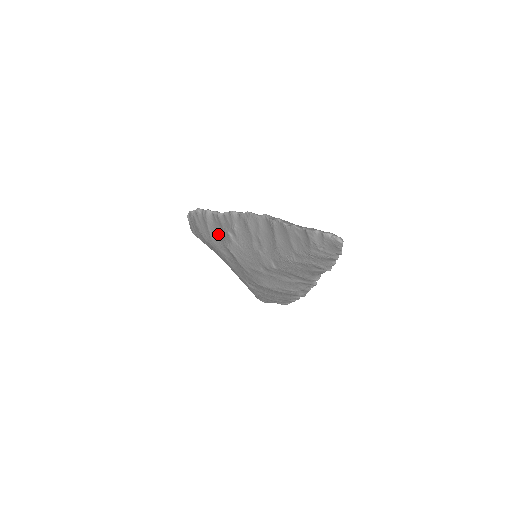
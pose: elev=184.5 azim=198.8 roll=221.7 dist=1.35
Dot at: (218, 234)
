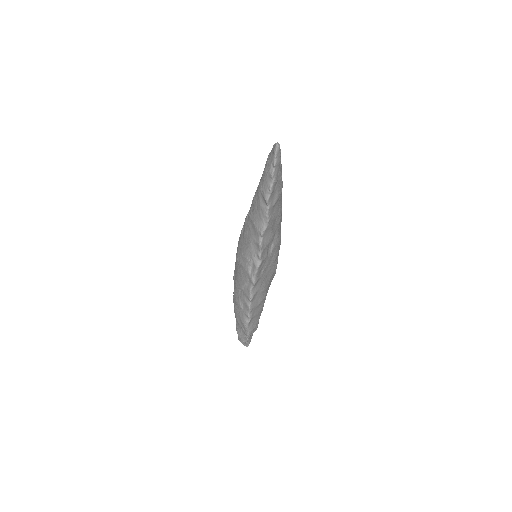
Dot at: occluded
